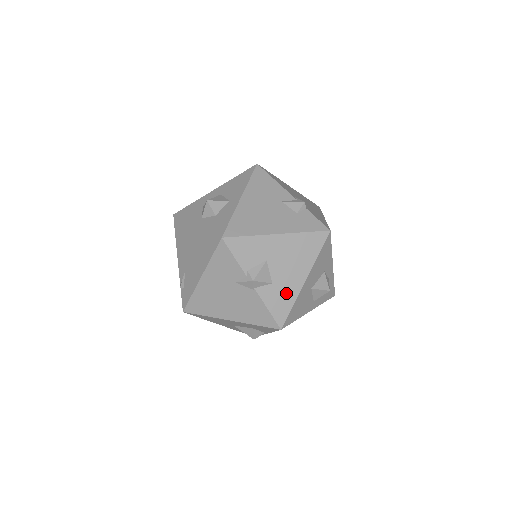
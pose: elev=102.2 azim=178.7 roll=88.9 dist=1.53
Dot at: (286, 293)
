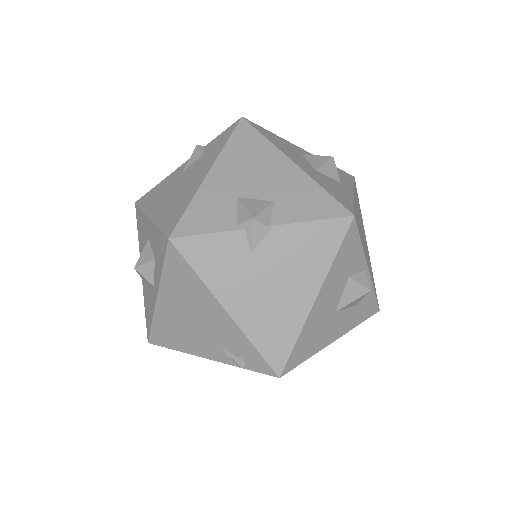
Dot at: (299, 191)
